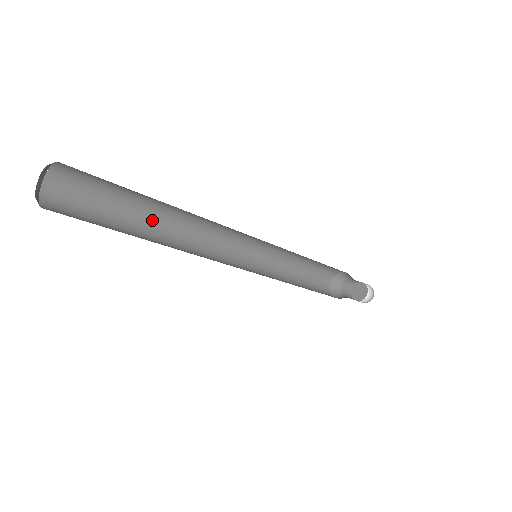
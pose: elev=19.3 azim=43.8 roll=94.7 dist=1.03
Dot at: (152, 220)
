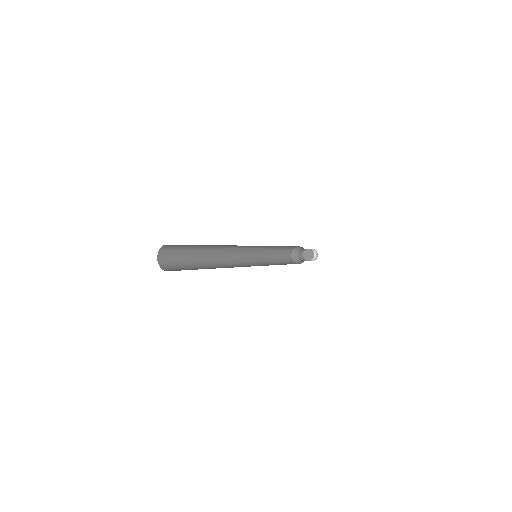
Dot at: (209, 246)
